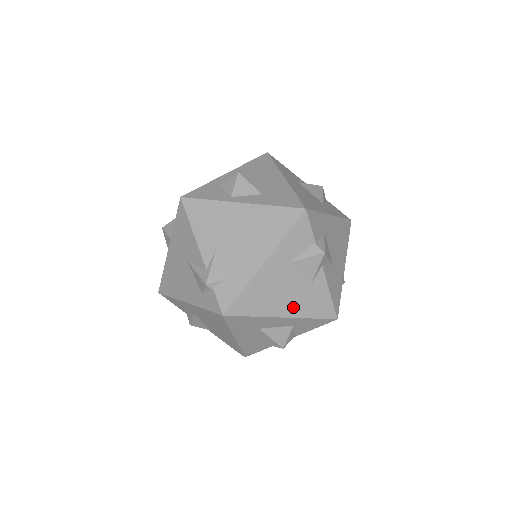
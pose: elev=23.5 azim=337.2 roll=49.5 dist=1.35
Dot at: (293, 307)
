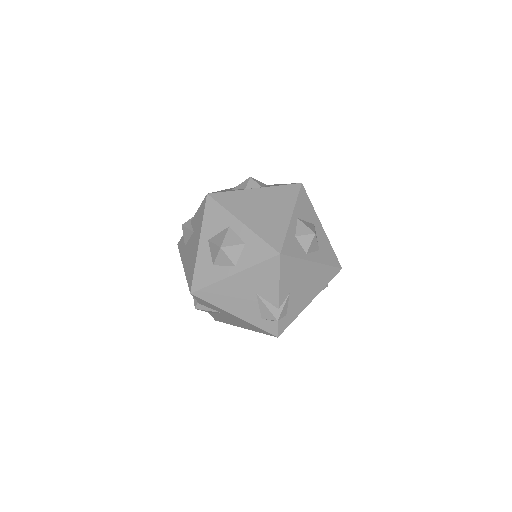
Dot at: occluded
